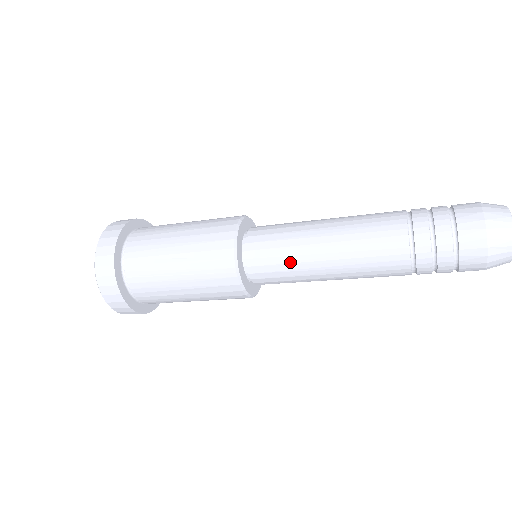
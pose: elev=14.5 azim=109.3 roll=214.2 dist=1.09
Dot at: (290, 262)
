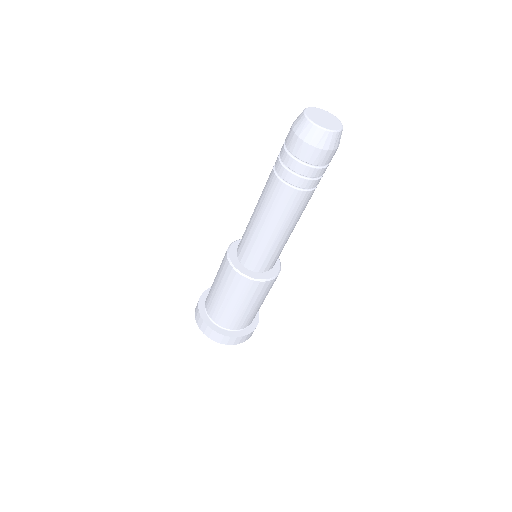
Dot at: (263, 249)
